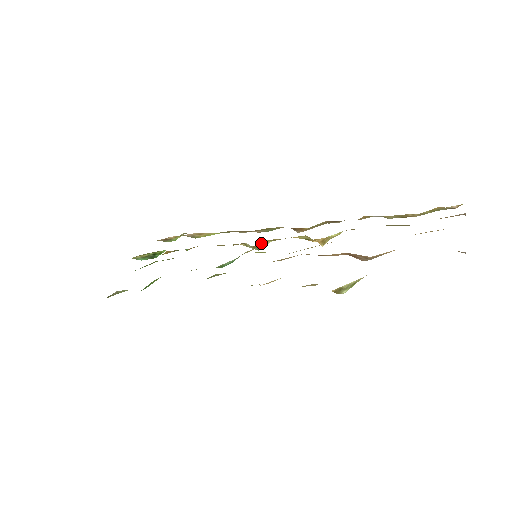
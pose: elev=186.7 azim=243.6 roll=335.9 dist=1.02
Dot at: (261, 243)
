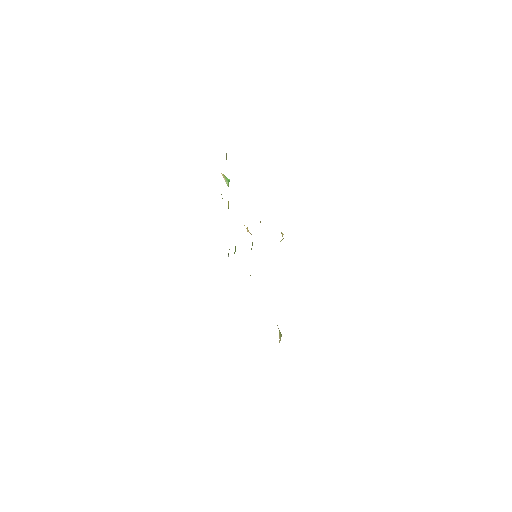
Dot at: occluded
